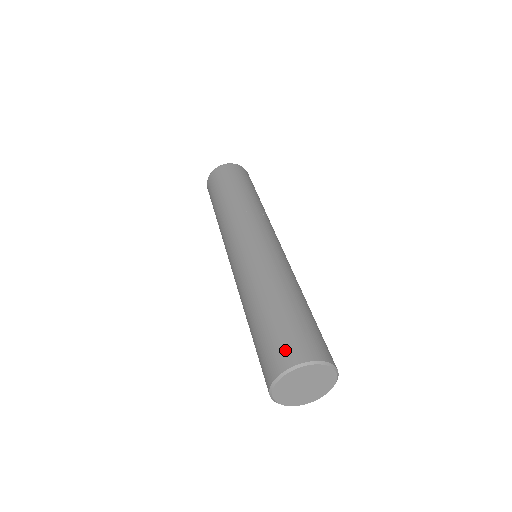
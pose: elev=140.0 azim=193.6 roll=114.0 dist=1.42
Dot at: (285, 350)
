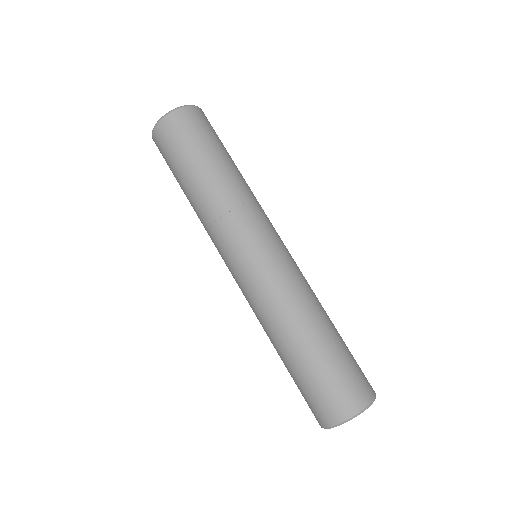
Dot at: (323, 409)
